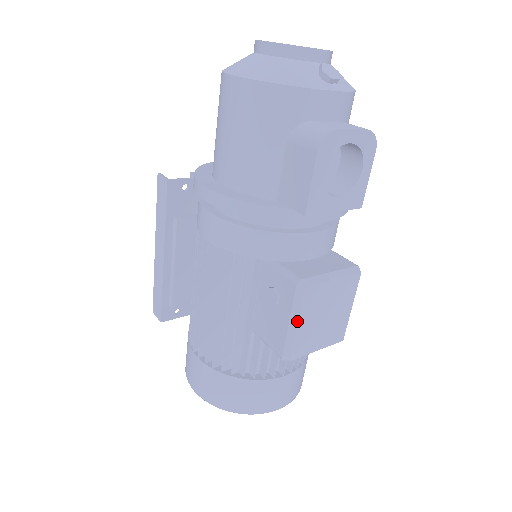
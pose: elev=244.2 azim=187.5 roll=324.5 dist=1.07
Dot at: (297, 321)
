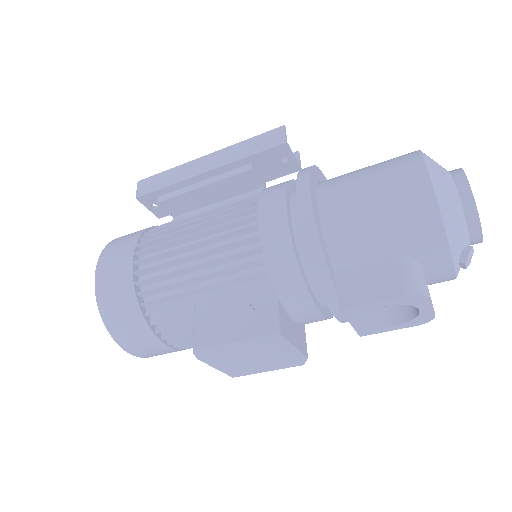
Dot at: (239, 349)
